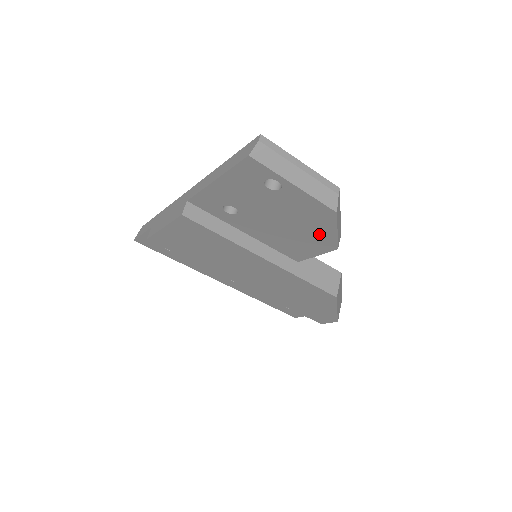
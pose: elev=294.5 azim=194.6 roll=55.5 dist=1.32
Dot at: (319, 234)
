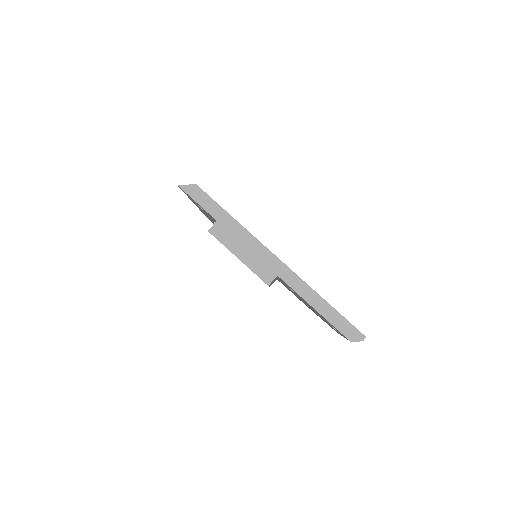
Dot at: (314, 312)
